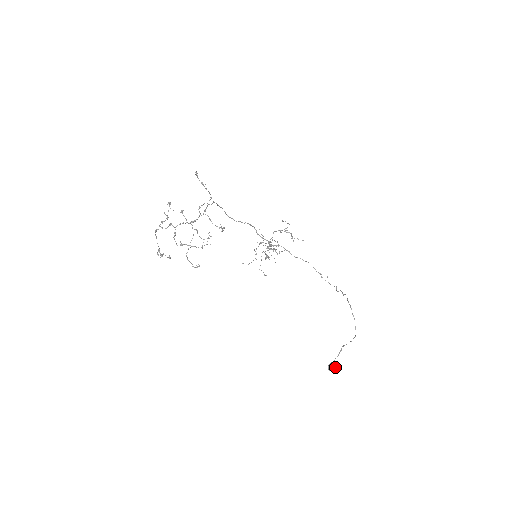
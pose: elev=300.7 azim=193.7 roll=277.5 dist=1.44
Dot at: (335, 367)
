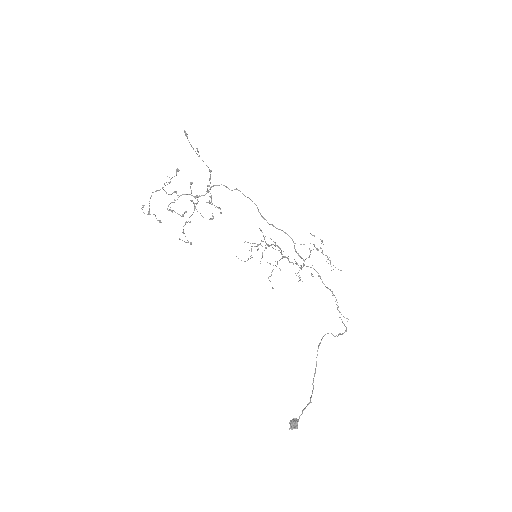
Dot at: (295, 425)
